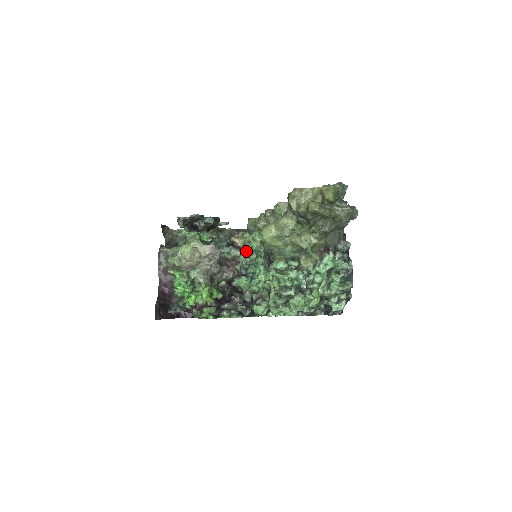
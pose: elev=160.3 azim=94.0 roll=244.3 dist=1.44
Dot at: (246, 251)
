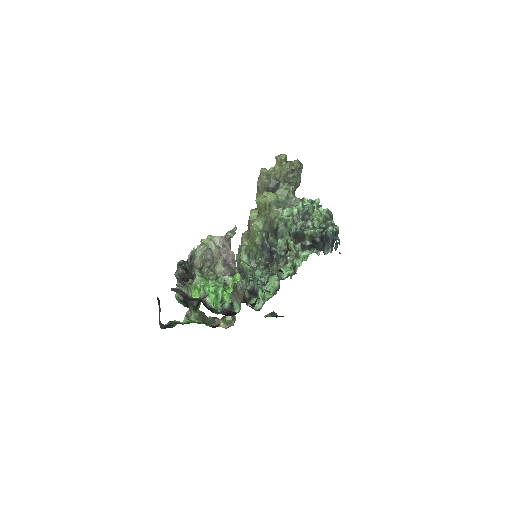
Dot at: occluded
